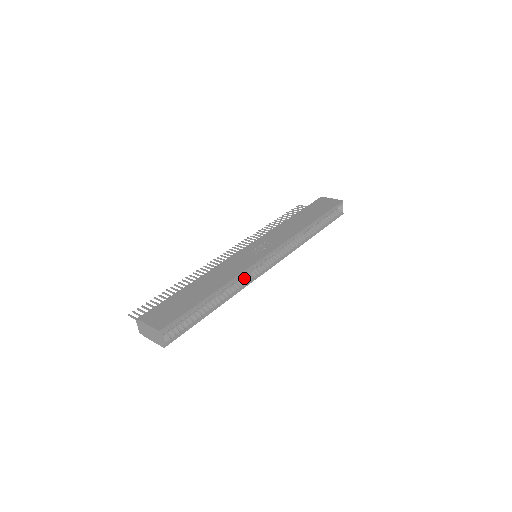
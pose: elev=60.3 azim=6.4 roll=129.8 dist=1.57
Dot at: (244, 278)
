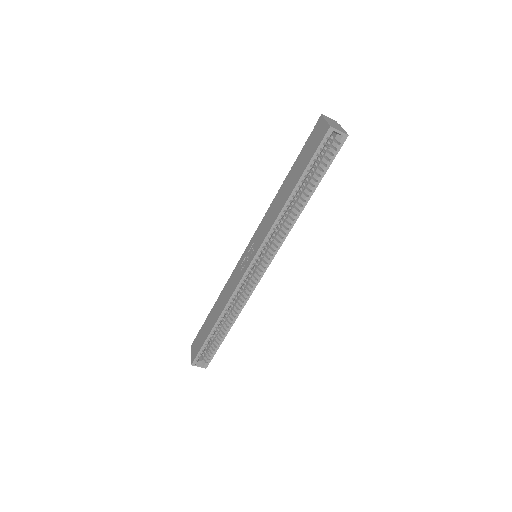
Dot at: (242, 294)
